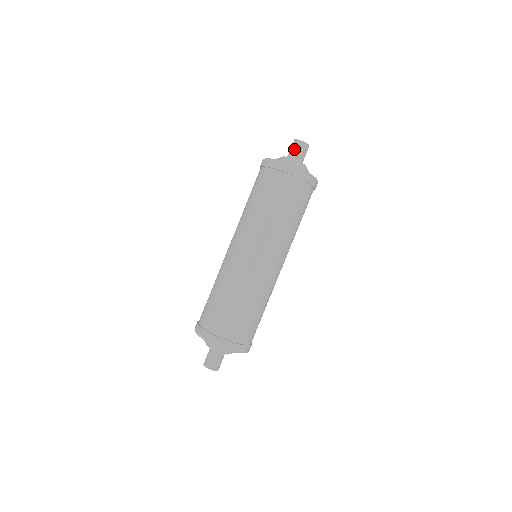
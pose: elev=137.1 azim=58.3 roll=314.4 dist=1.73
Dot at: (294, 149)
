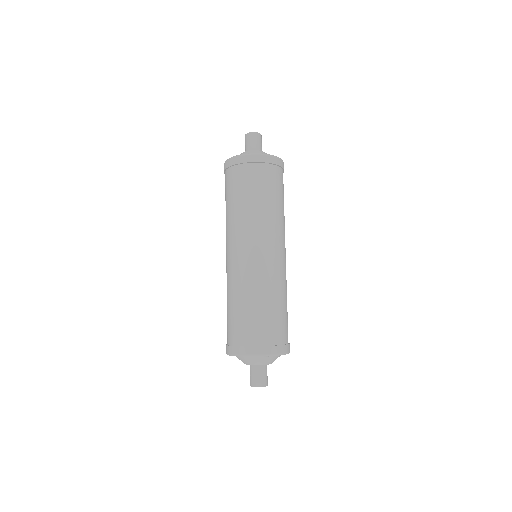
Dot at: (255, 142)
